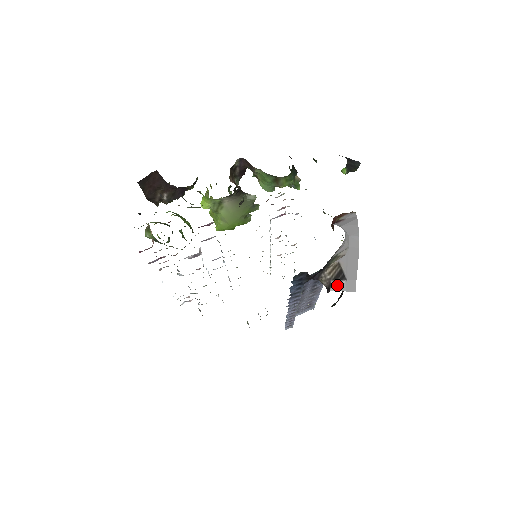
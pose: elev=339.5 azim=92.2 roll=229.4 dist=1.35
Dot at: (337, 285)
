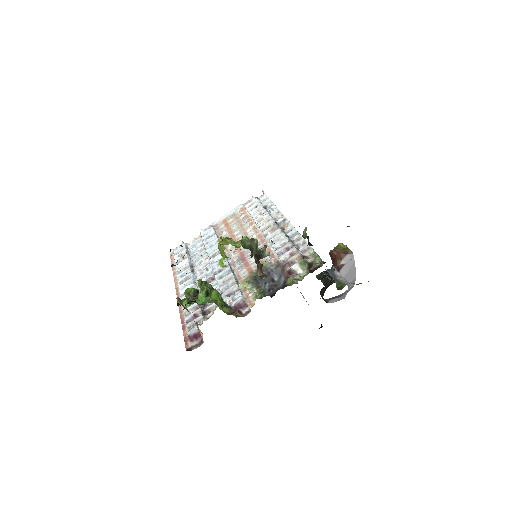
Dot at: (333, 300)
